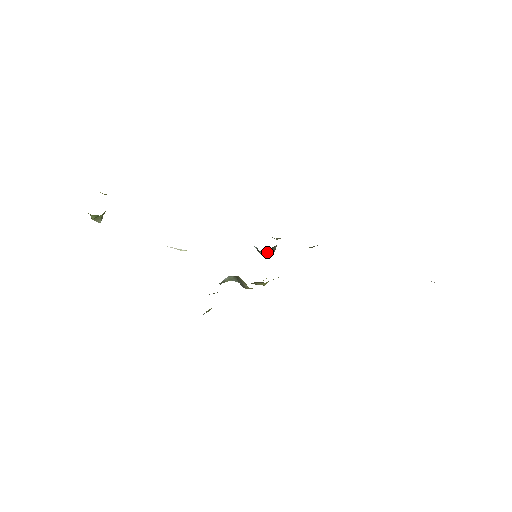
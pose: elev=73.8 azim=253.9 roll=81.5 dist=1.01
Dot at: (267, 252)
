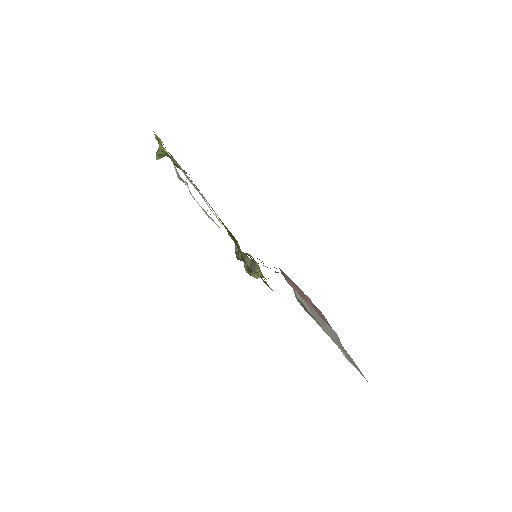
Dot at: occluded
